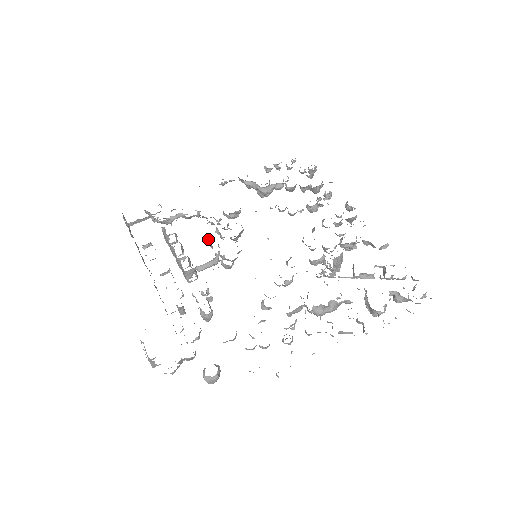
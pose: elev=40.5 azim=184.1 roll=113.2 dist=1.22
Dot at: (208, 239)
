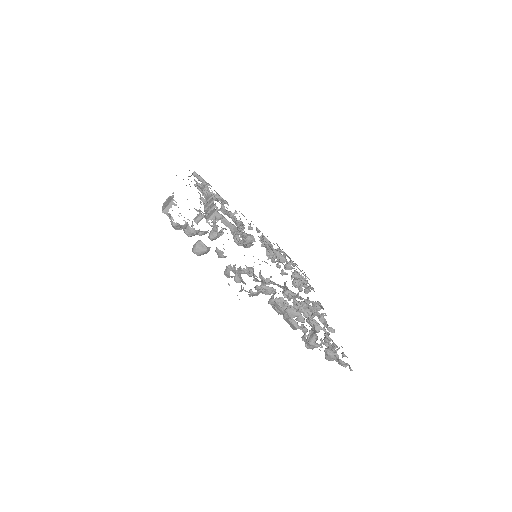
Dot at: (236, 222)
